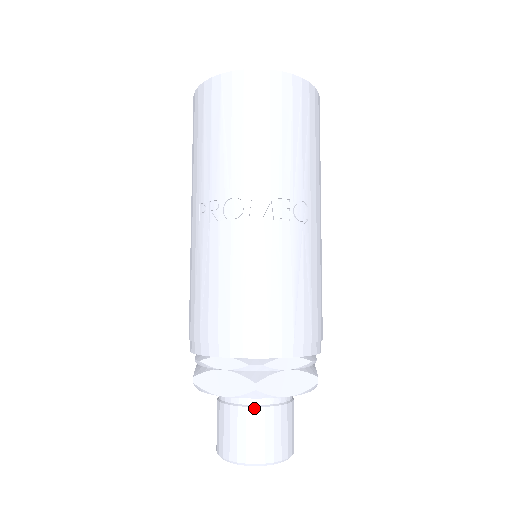
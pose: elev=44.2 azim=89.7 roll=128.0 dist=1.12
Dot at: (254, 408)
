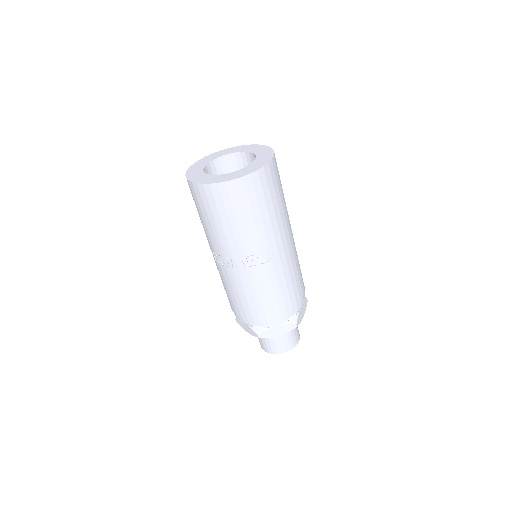
Dot at: occluded
